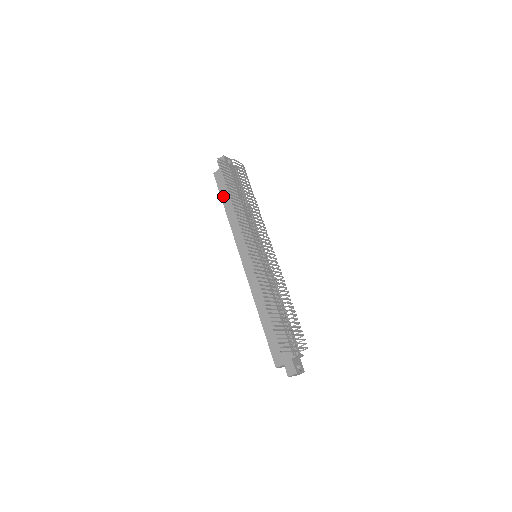
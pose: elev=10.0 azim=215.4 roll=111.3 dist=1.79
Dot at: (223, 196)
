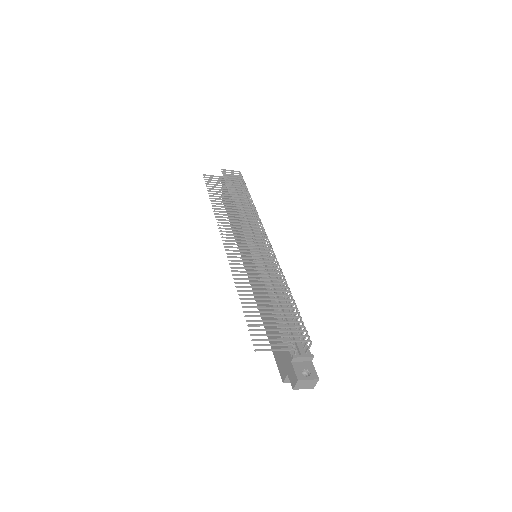
Dot at: occluded
